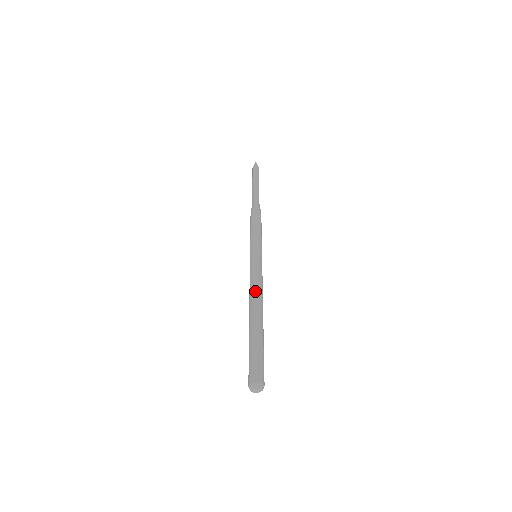
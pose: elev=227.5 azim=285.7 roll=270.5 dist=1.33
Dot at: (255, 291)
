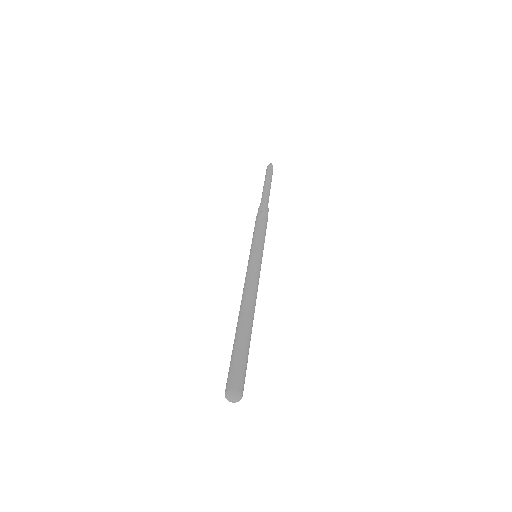
Dot at: (247, 292)
